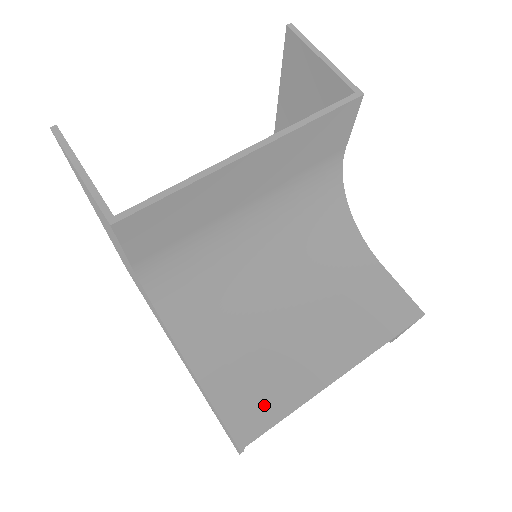
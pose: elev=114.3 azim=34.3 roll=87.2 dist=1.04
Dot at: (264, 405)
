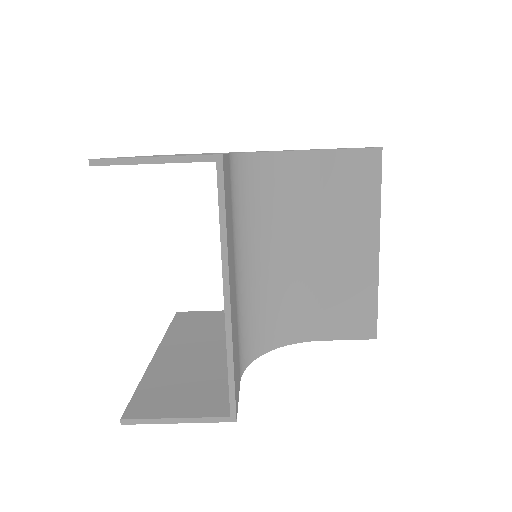
Dot at: (361, 309)
